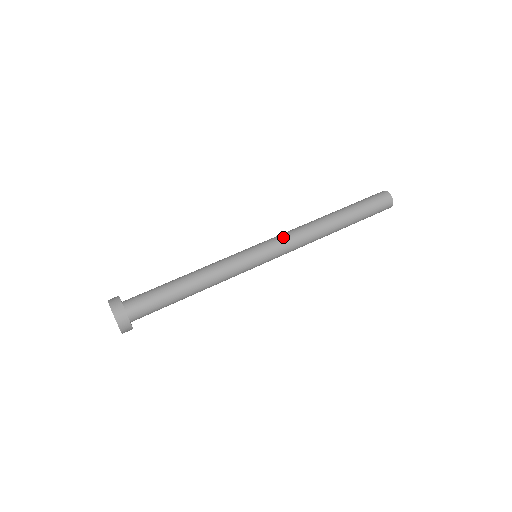
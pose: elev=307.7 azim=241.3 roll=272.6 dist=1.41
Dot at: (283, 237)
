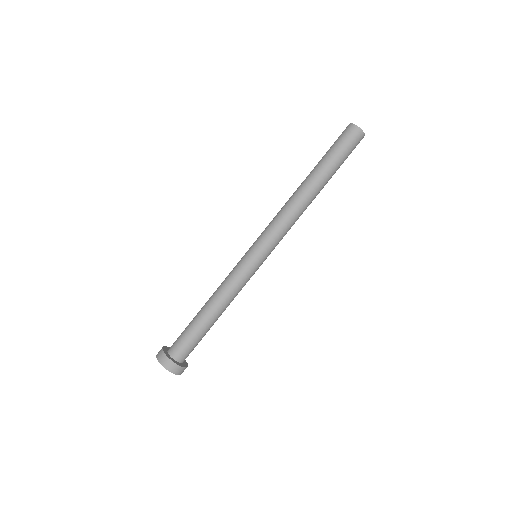
Dot at: (270, 227)
